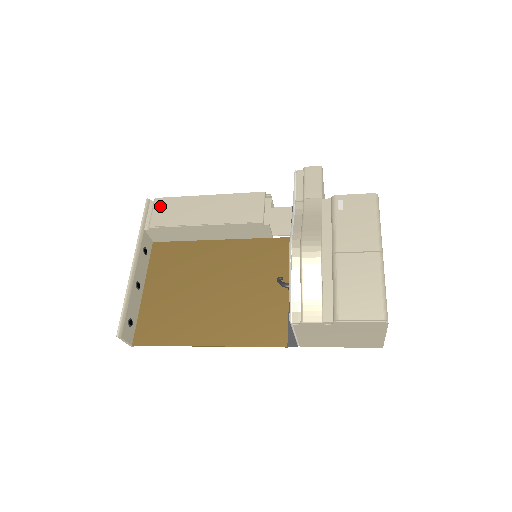
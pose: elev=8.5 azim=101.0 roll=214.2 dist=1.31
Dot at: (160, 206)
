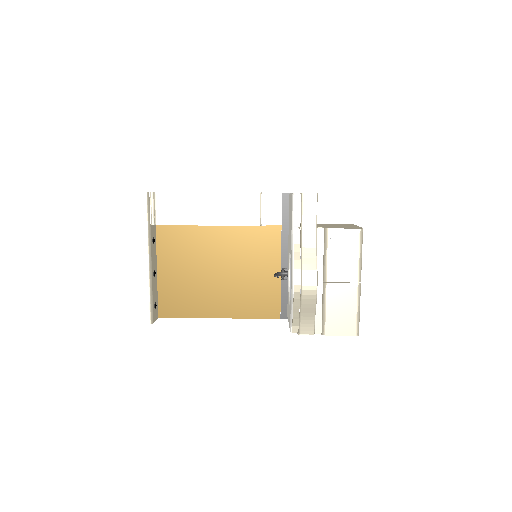
Dot at: (162, 202)
